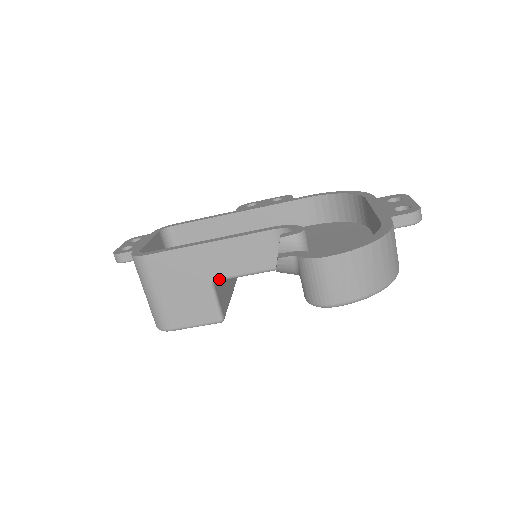
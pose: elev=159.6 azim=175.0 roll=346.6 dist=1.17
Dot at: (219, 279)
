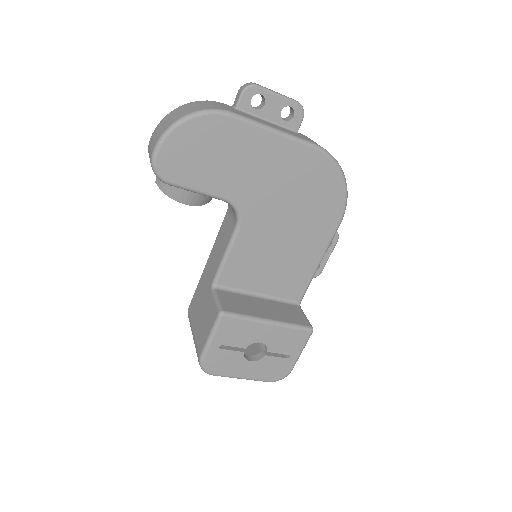
Dot at: (214, 279)
